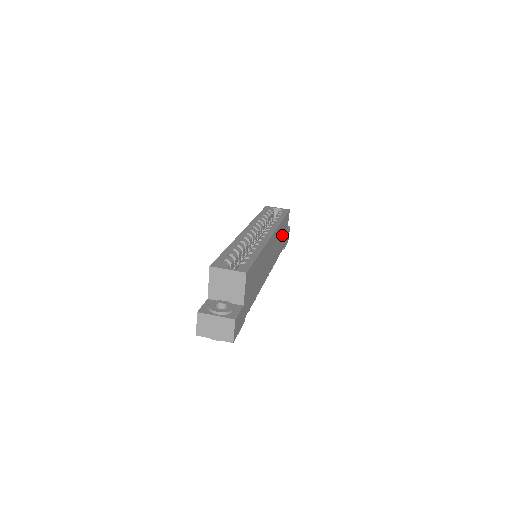
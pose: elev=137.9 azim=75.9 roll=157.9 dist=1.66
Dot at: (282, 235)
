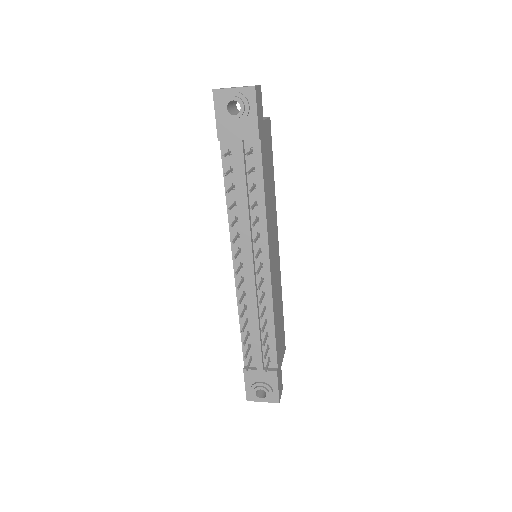
Dot at: (279, 326)
